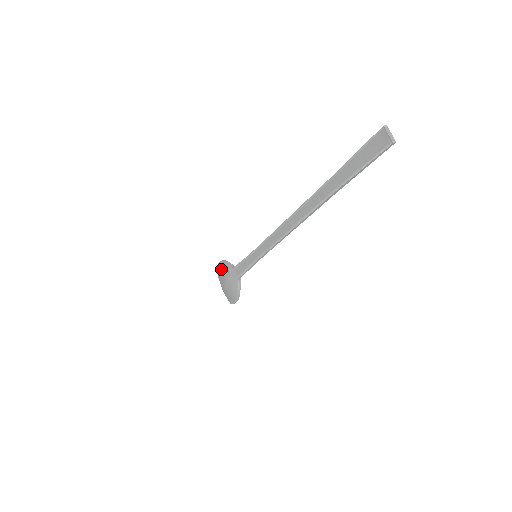
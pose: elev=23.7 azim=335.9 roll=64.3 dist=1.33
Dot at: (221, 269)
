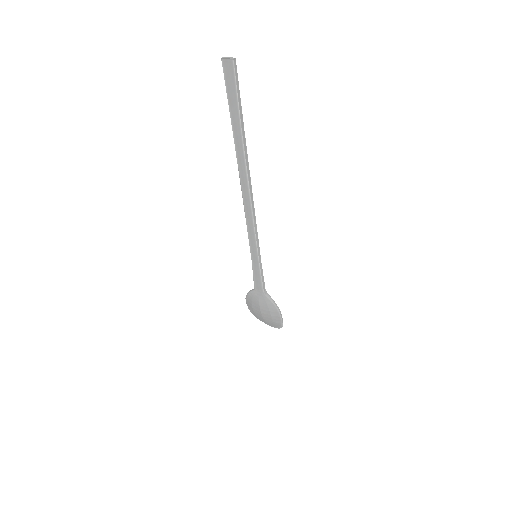
Dot at: (250, 303)
